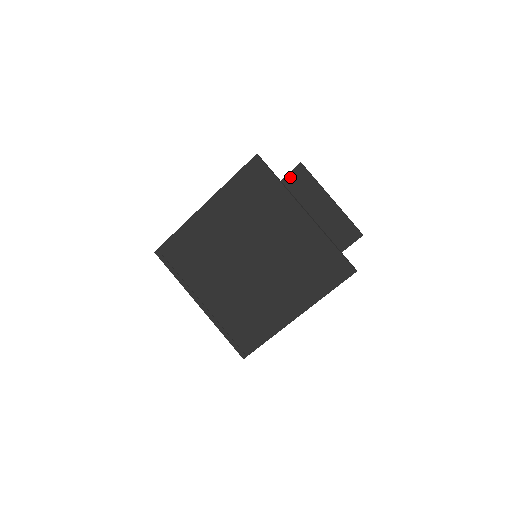
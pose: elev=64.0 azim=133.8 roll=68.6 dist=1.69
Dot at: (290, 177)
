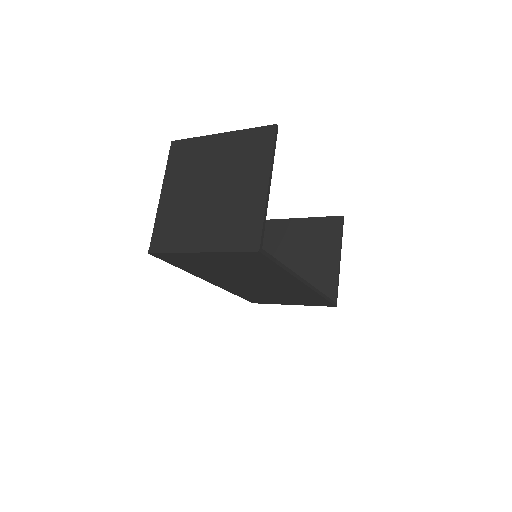
Dot at: (264, 234)
